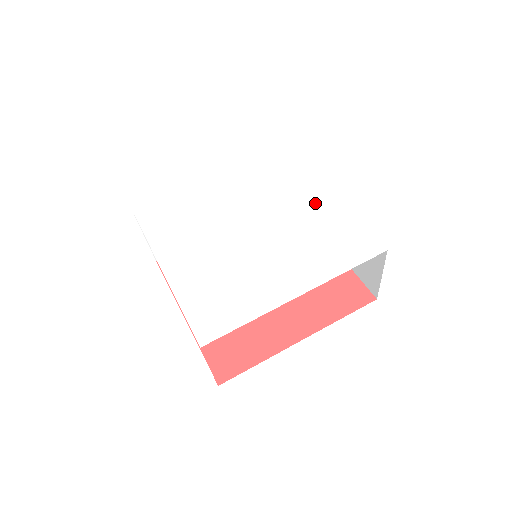
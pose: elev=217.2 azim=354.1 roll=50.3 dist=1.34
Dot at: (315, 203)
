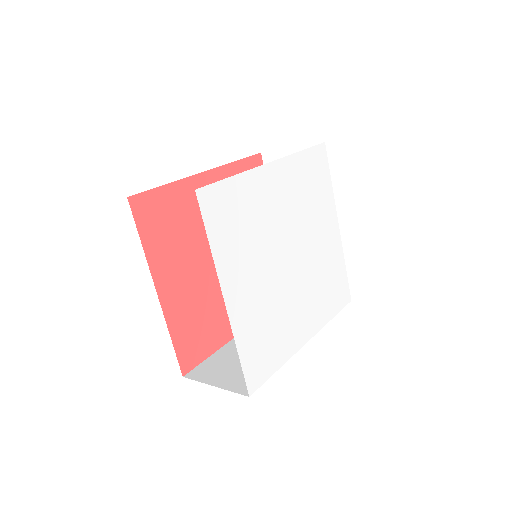
Dot at: (329, 236)
